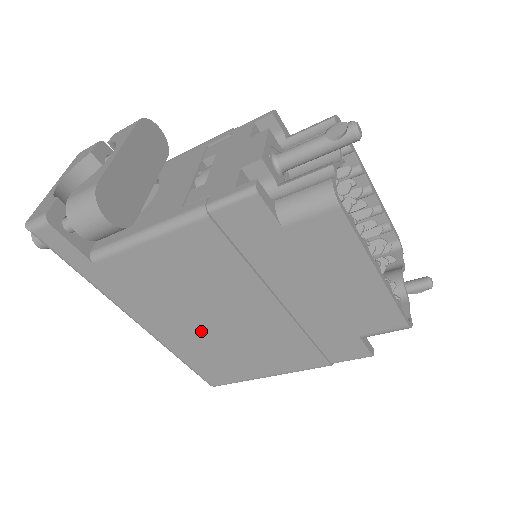
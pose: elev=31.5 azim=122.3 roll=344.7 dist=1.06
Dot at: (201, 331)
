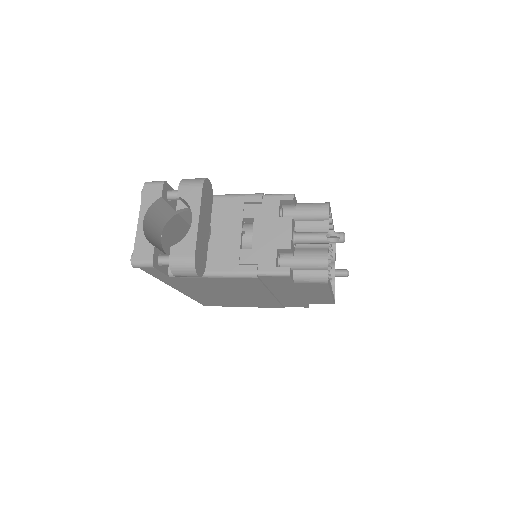
Dot at: (217, 296)
